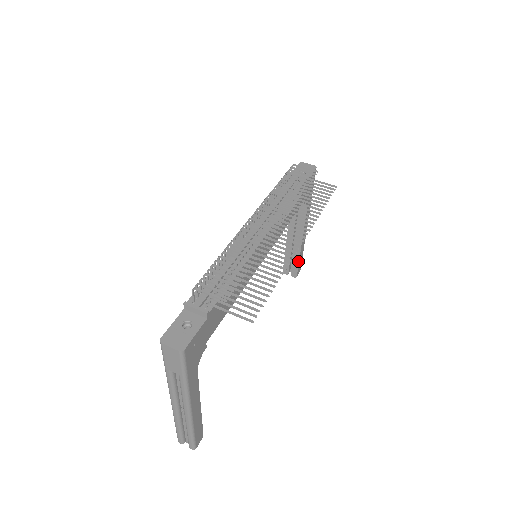
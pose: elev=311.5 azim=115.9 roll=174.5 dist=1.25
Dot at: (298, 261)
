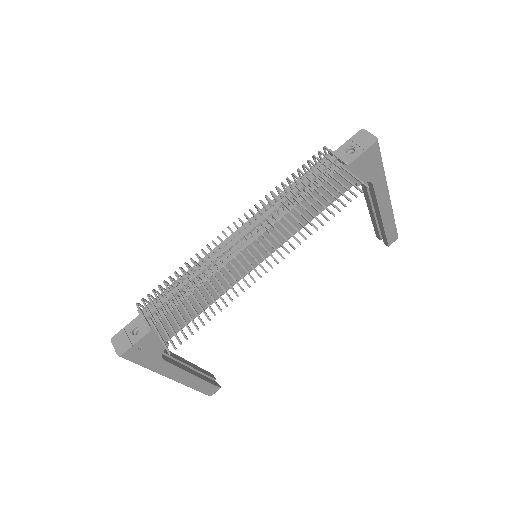
Dot at: (384, 233)
